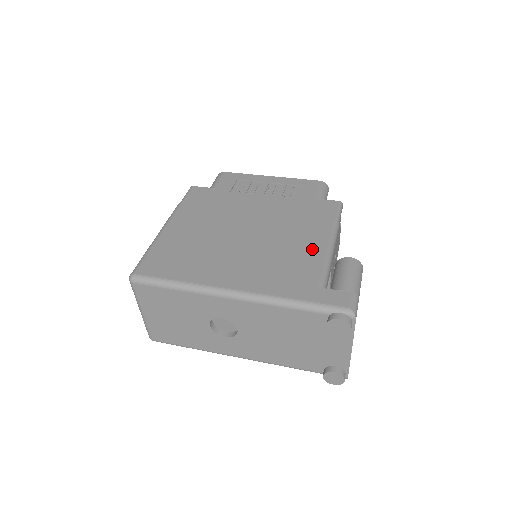
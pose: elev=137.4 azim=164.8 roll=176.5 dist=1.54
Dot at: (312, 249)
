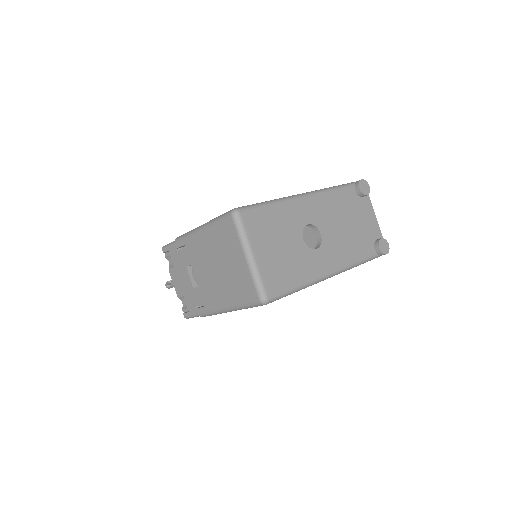
Dot at: occluded
